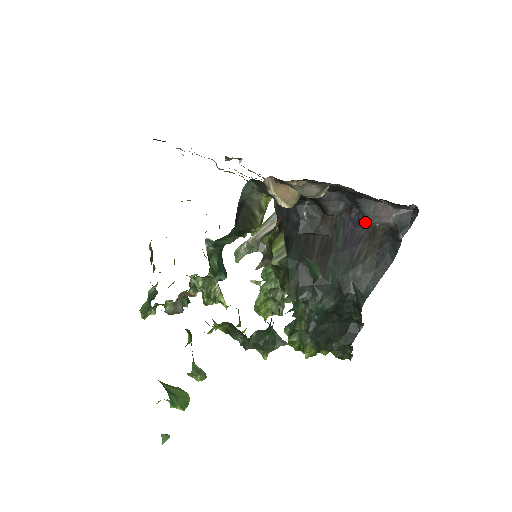
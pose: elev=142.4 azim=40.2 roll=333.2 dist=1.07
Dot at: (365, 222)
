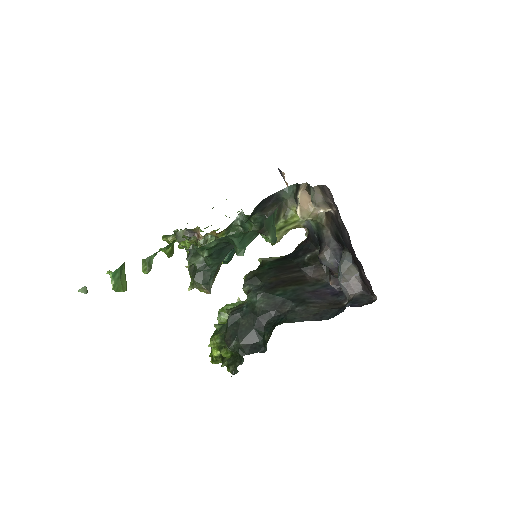
Dot at: (339, 297)
